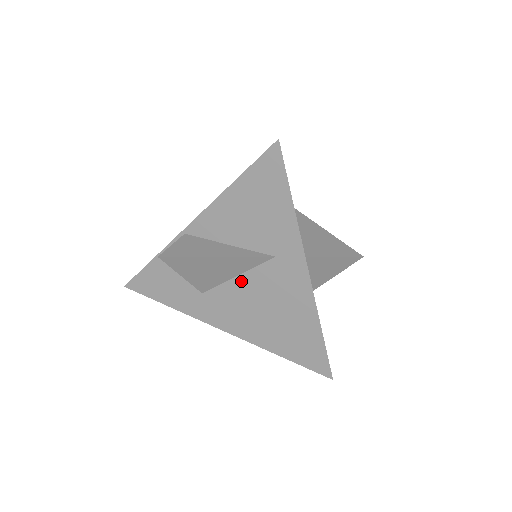
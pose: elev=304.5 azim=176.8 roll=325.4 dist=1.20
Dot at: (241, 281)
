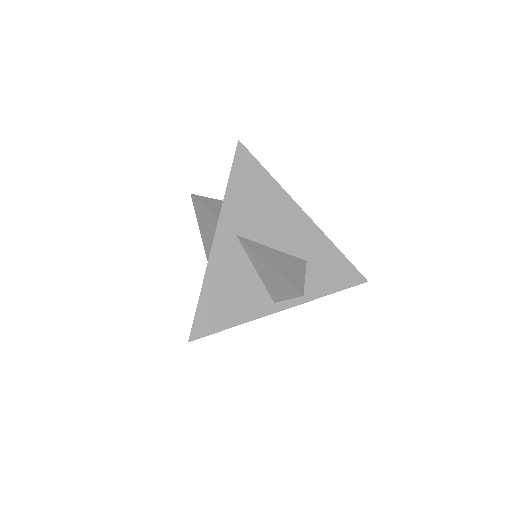
Dot at: occluded
